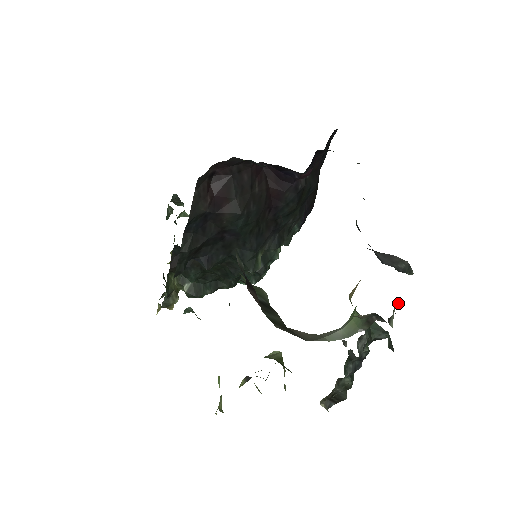
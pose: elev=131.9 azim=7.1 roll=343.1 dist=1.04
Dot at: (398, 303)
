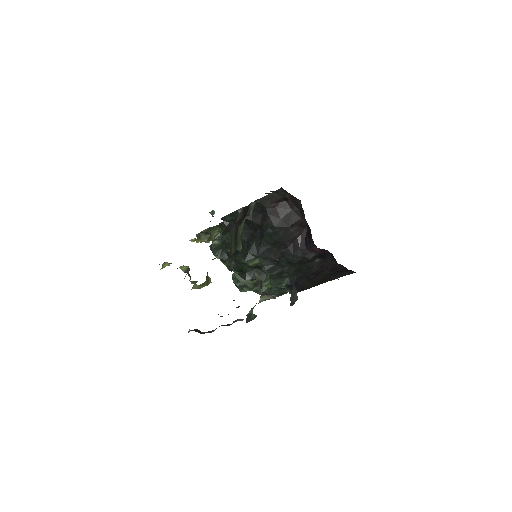
Dot at: (273, 297)
